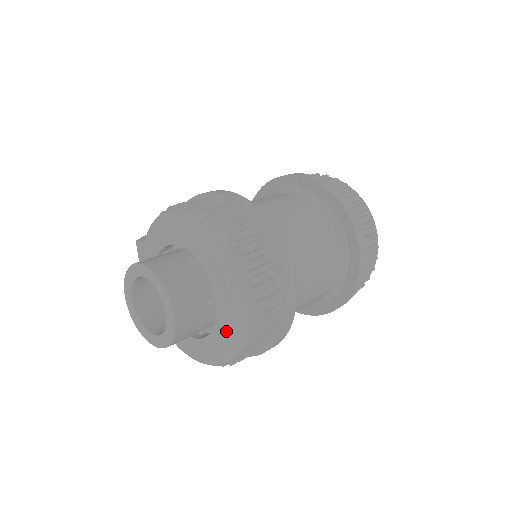
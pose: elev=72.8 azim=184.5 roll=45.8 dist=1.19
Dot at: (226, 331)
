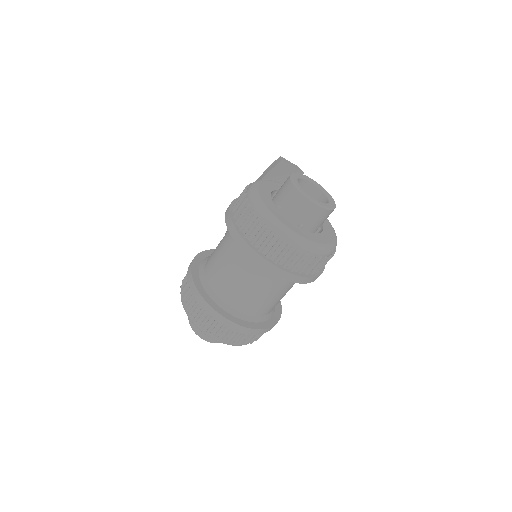
Dot at: occluded
